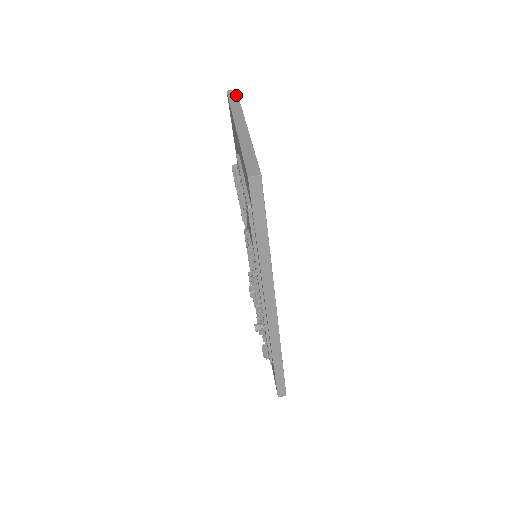
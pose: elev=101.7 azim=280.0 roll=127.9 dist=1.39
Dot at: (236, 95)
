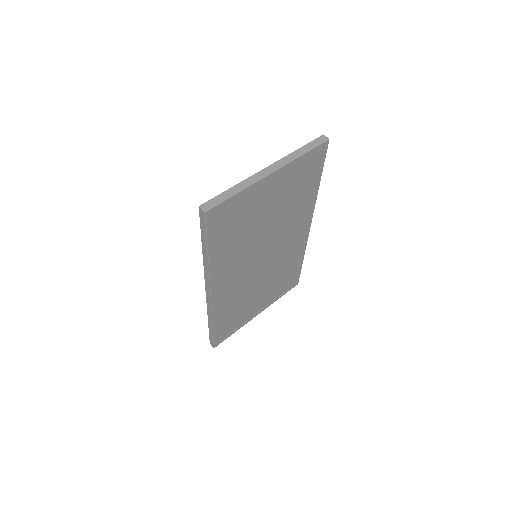
Dot at: (318, 144)
